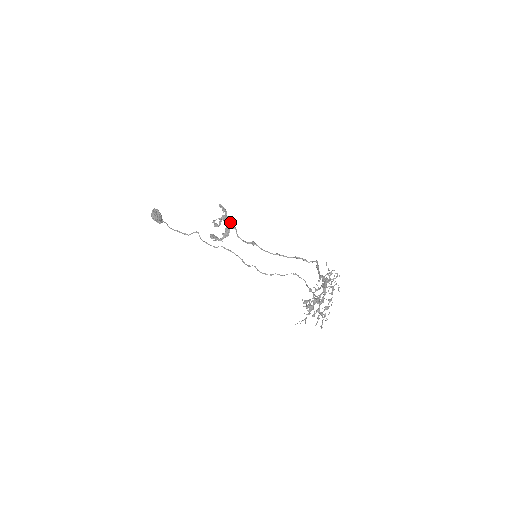
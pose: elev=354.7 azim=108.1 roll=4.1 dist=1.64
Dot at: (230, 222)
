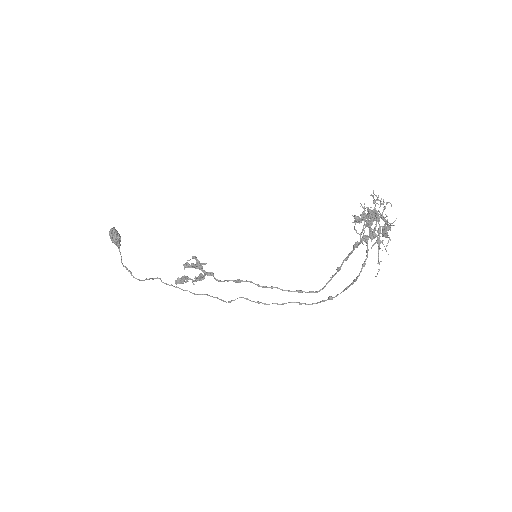
Dot at: (205, 271)
